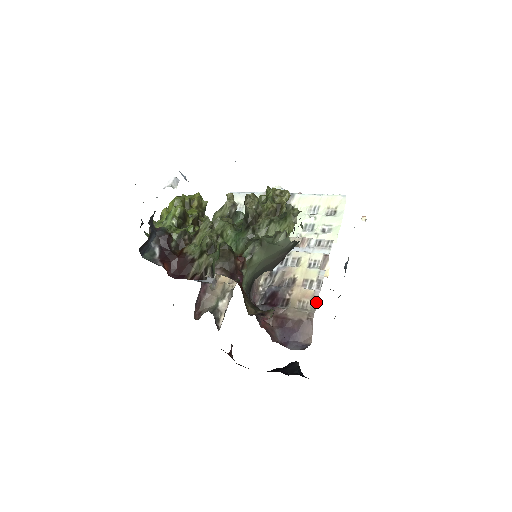
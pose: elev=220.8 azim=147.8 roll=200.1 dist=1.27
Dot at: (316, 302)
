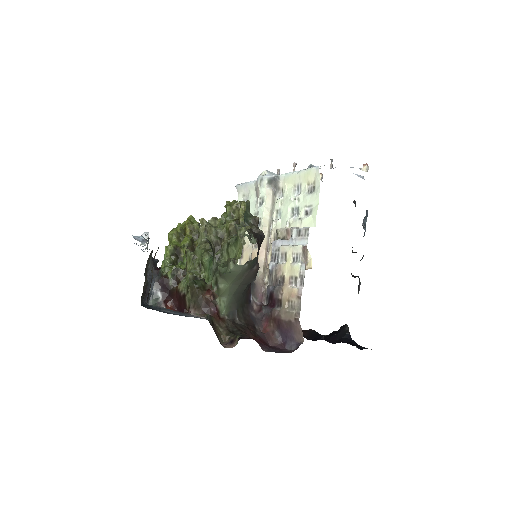
Dot at: (300, 300)
